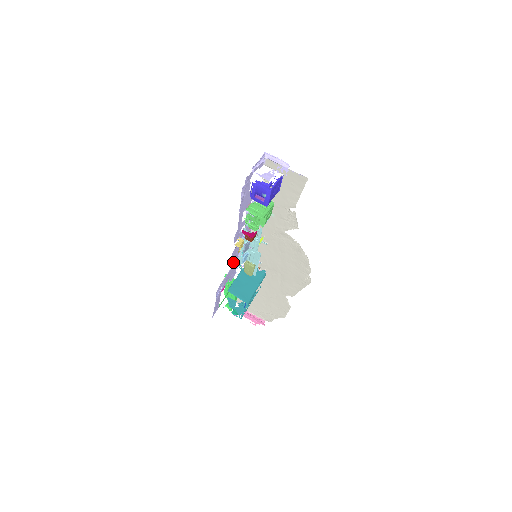
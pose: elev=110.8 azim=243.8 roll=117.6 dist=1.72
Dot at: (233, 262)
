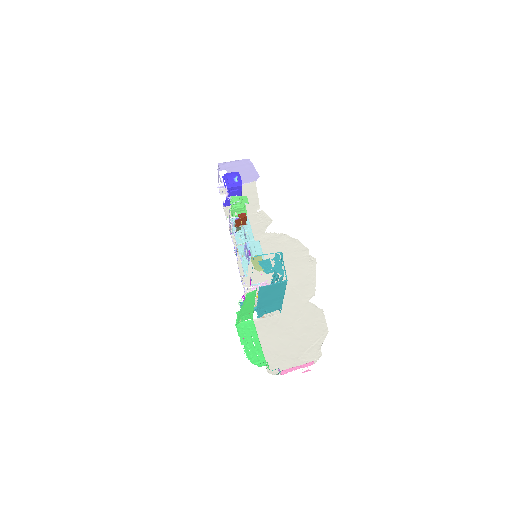
Dot at: occluded
